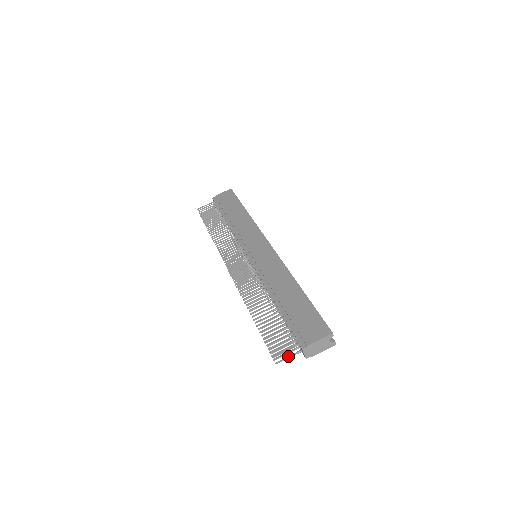
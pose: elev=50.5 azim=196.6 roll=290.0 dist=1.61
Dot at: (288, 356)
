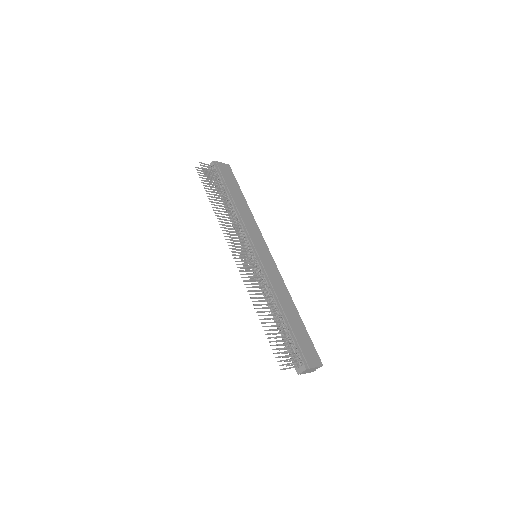
Dot at: (289, 367)
